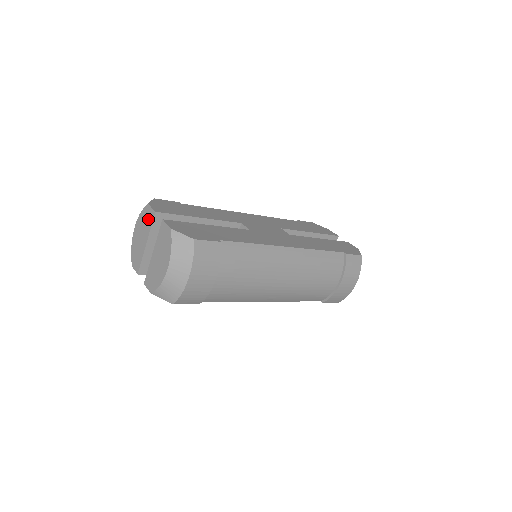
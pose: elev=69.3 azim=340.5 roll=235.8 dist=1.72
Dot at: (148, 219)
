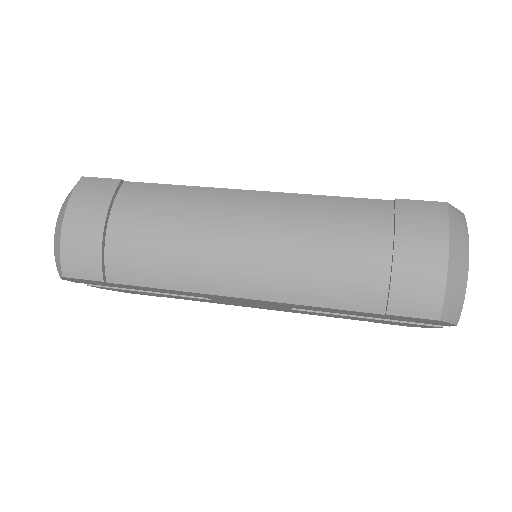
Dot at: occluded
